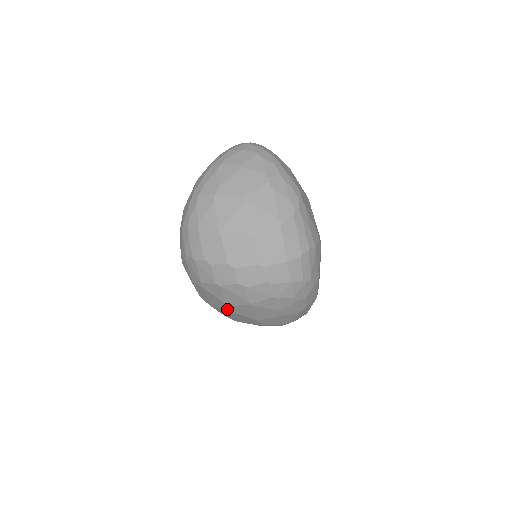
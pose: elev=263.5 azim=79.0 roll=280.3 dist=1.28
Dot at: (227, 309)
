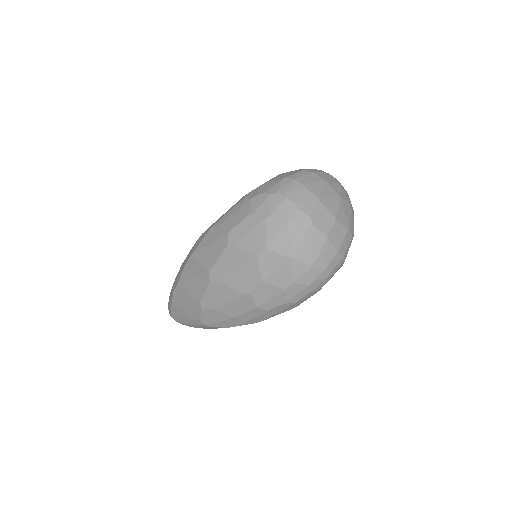
Dot at: (257, 252)
